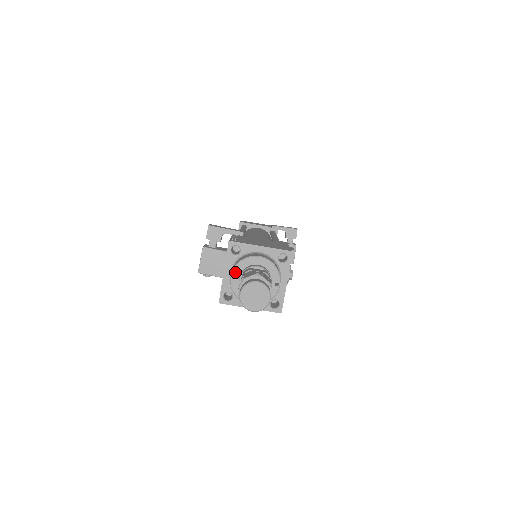
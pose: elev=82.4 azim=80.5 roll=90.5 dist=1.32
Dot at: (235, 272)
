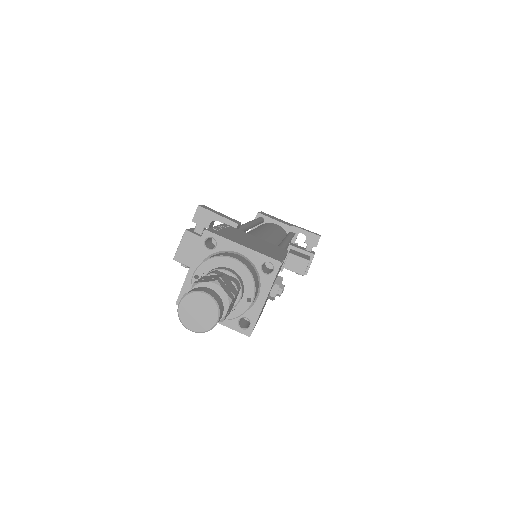
Dot at: (200, 271)
